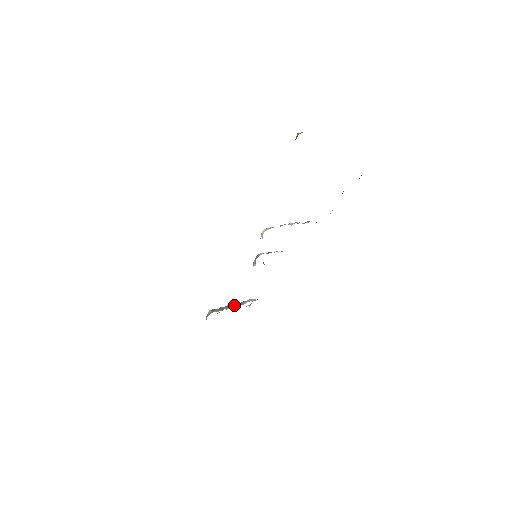
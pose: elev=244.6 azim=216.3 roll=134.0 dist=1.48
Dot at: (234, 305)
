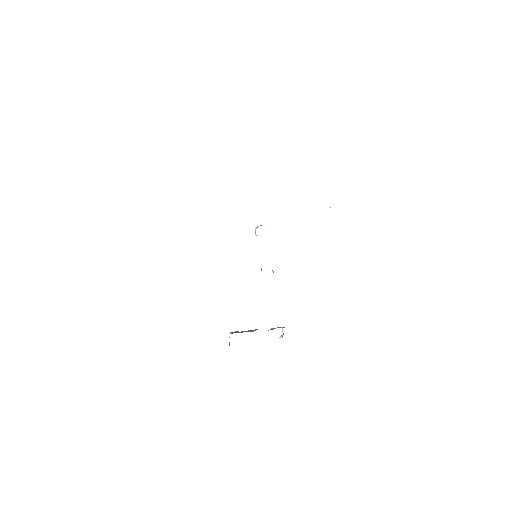
Dot at: occluded
